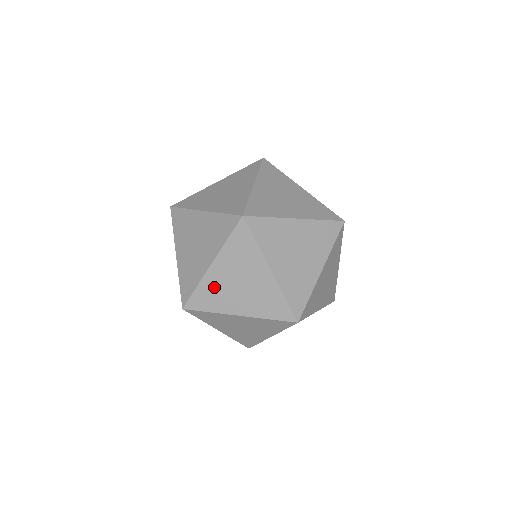
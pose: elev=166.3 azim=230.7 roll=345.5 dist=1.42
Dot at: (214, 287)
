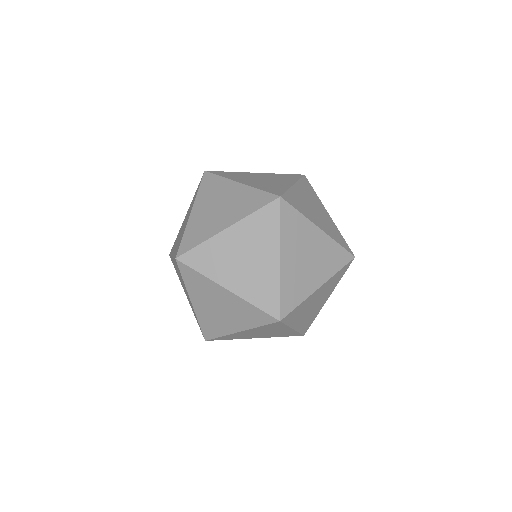
Dot at: (218, 251)
